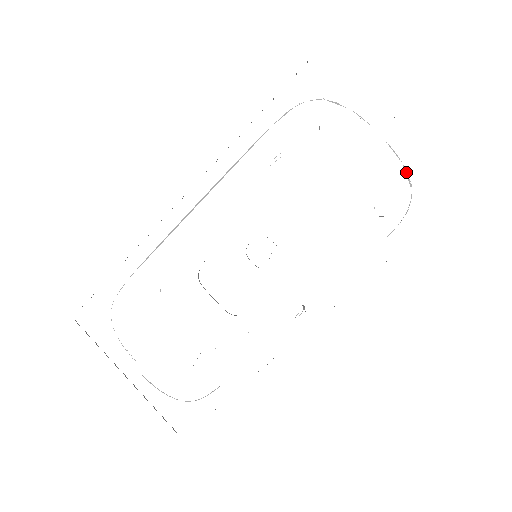
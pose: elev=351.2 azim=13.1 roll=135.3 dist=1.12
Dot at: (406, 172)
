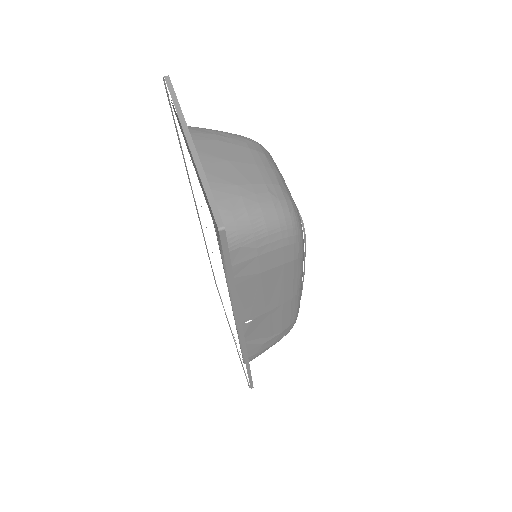
Dot at: occluded
